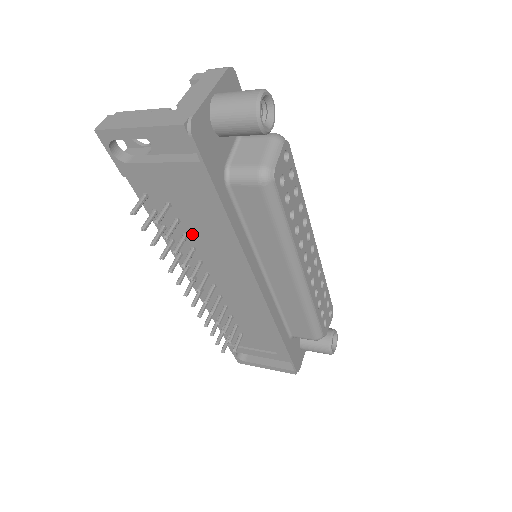
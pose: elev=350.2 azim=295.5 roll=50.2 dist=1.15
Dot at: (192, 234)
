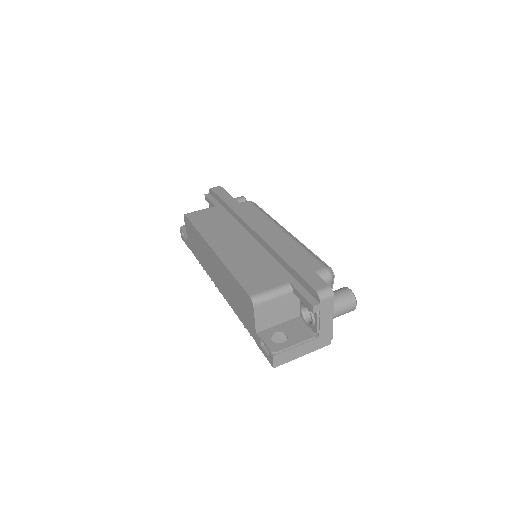
Dot at: occluded
